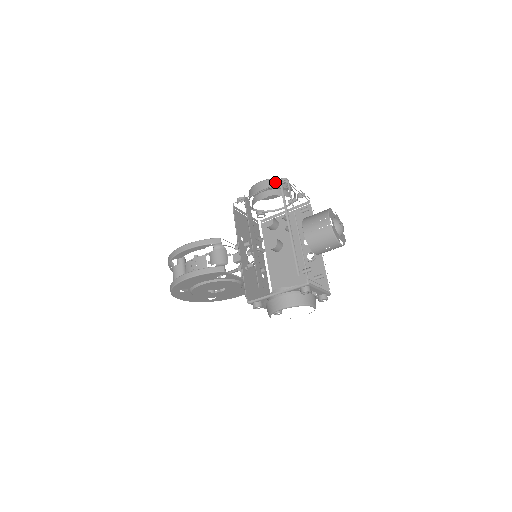
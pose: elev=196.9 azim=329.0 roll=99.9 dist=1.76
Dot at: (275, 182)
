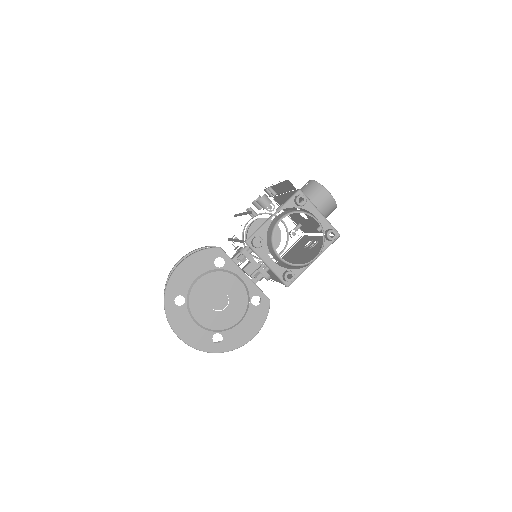
Dot at: occluded
